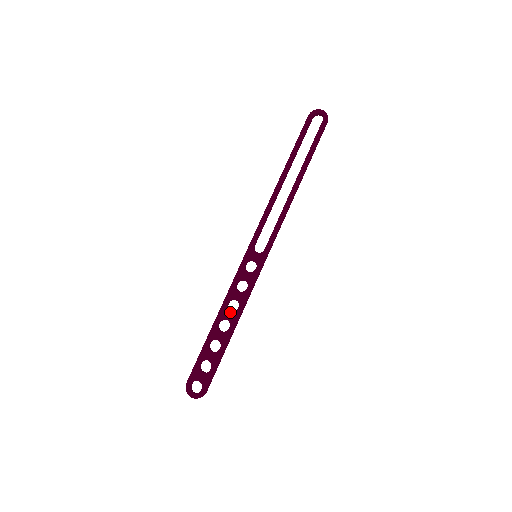
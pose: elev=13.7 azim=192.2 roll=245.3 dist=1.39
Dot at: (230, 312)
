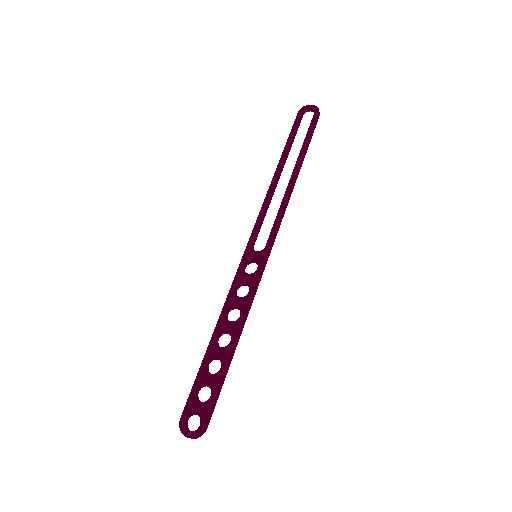
Dot at: (230, 322)
